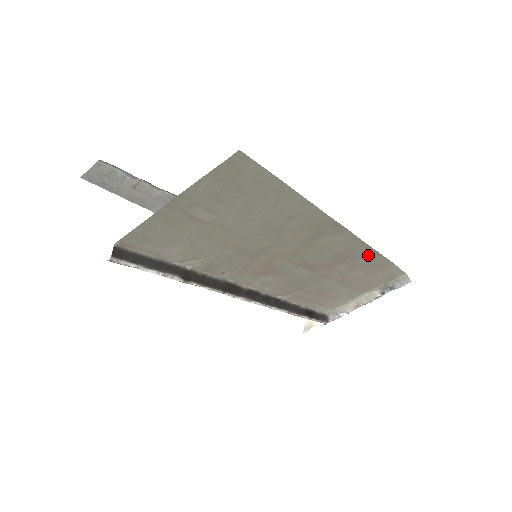
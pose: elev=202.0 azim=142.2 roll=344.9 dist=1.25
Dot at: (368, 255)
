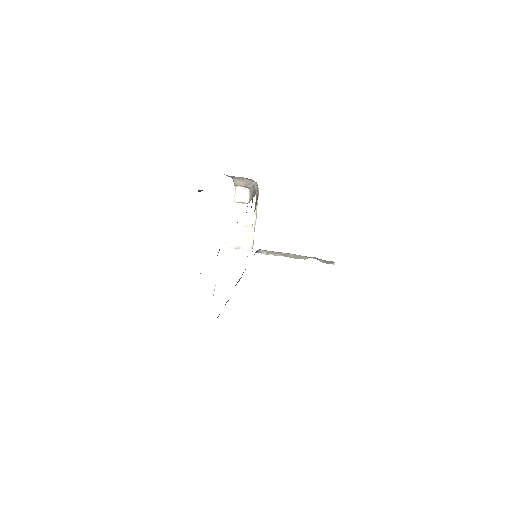
Dot at: occluded
